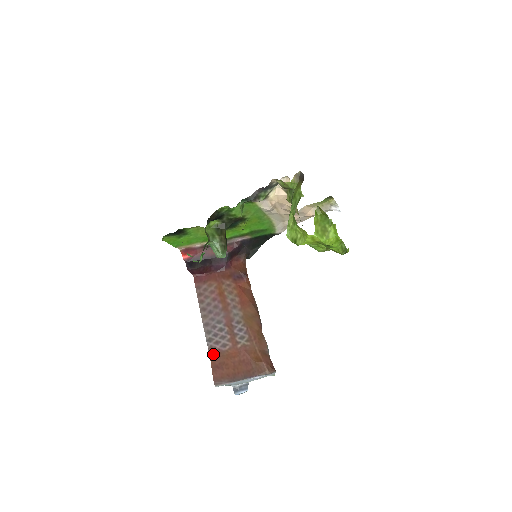
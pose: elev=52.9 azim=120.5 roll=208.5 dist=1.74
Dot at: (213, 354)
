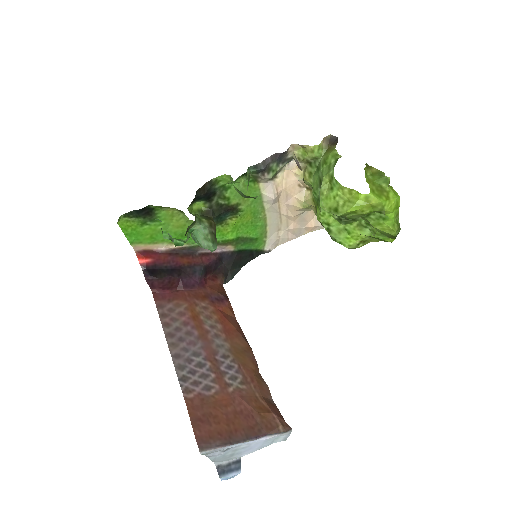
Dot at: (191, 400)
